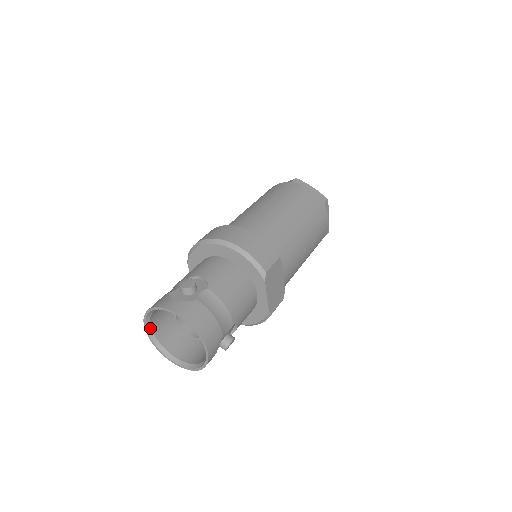
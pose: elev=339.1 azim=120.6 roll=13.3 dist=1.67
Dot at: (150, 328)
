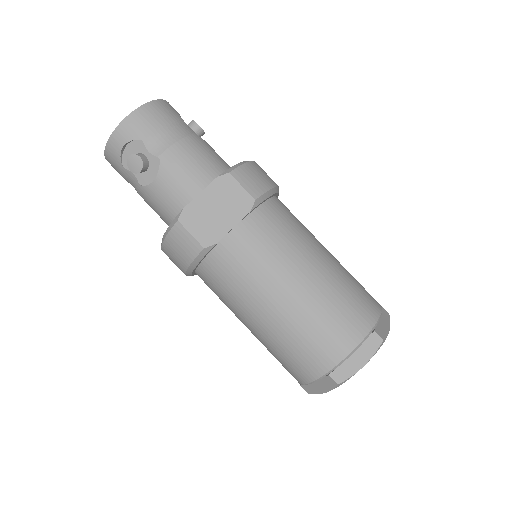
Dot at: occluded
